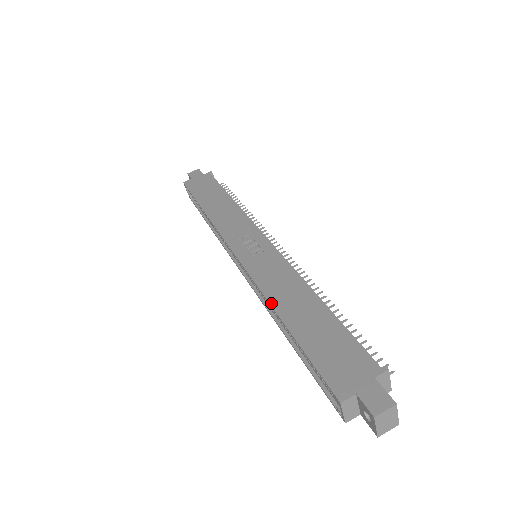
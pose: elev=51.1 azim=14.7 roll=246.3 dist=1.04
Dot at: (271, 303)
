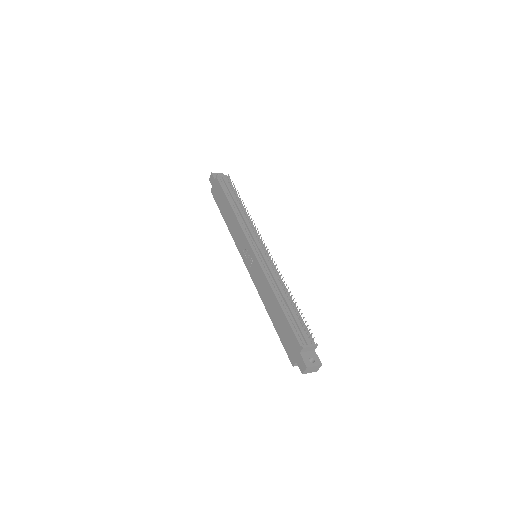
Dot at: (264, 304)
